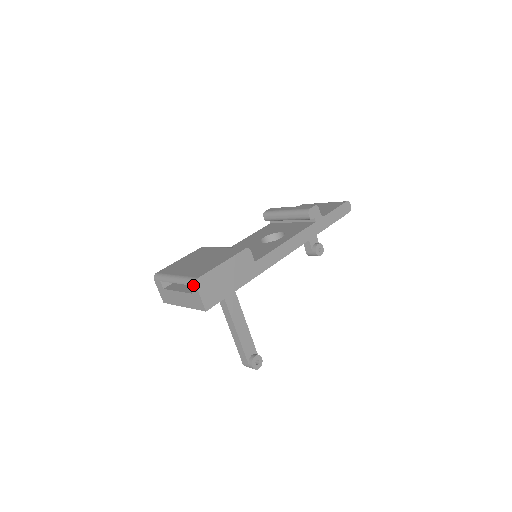
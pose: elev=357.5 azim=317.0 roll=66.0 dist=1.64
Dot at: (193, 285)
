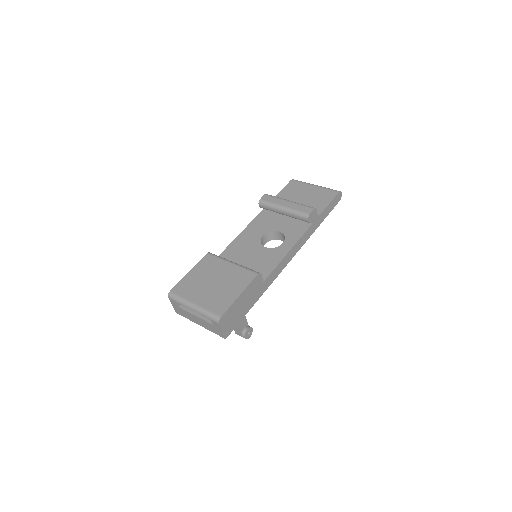
Dot at: (216, 322)
